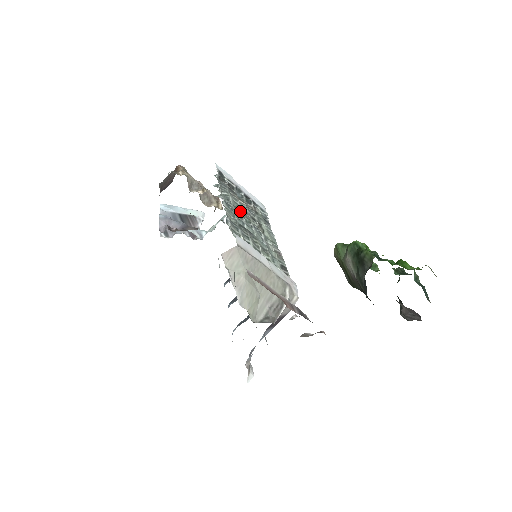
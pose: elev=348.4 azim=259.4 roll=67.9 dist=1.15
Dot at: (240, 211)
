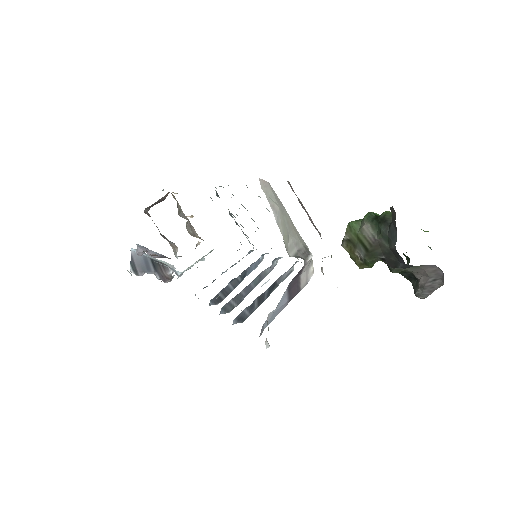
Dot at: occluded
